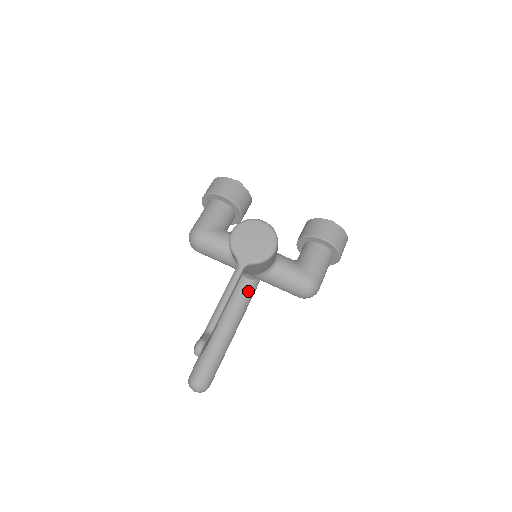
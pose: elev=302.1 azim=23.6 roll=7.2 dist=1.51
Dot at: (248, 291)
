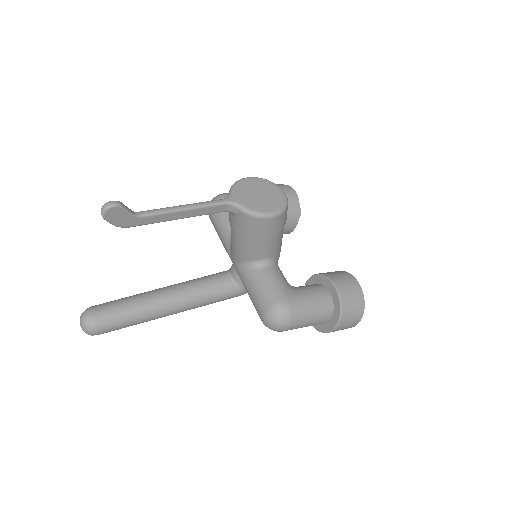
Dot at: (221, 286)
